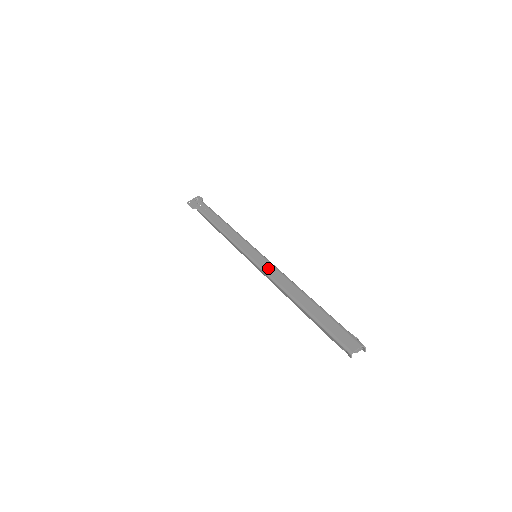
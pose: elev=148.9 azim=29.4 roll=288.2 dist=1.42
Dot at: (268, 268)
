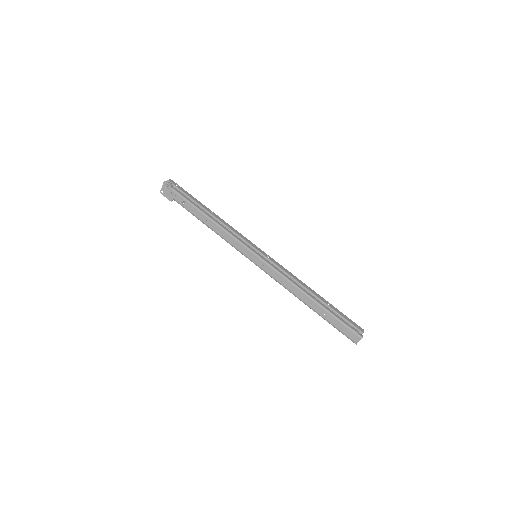
Dot at: (272, 274)
